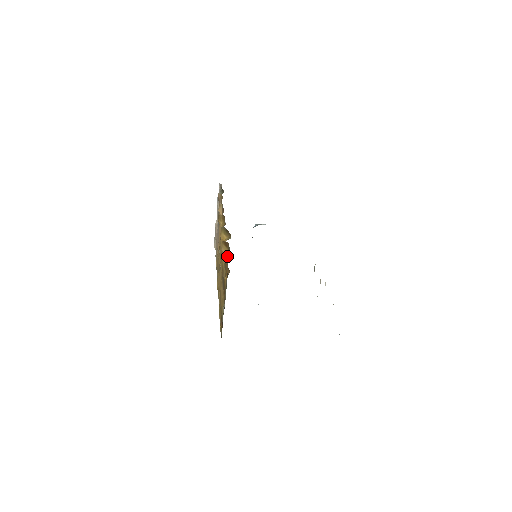
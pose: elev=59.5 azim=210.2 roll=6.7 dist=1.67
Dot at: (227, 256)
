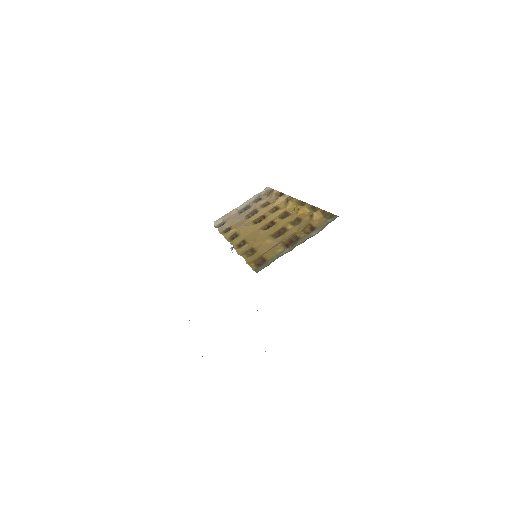
Dot at: (320, 220)
